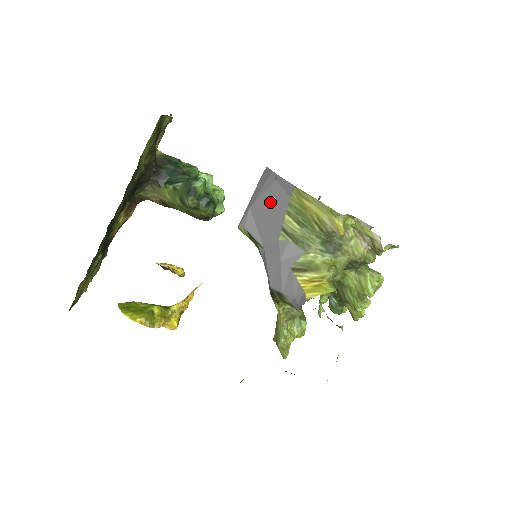
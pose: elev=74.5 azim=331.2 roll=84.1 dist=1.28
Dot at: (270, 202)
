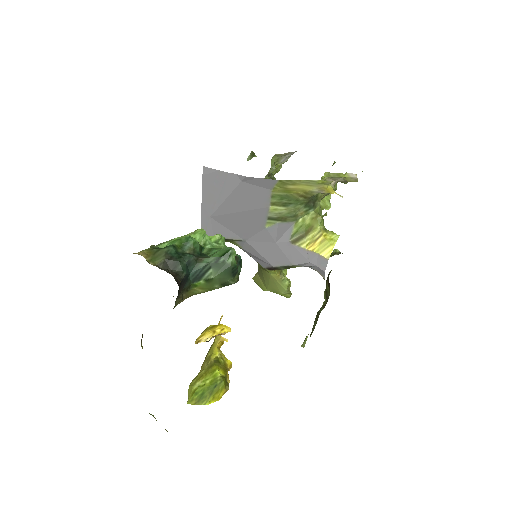
Dot at: (242, 203)
